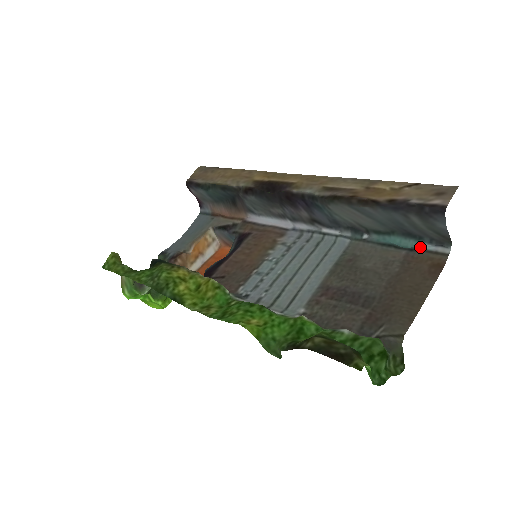
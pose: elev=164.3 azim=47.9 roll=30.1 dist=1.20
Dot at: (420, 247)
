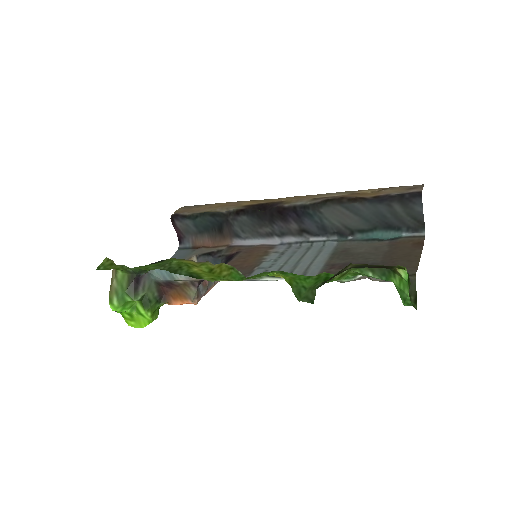
Dot at: (399, 236)
